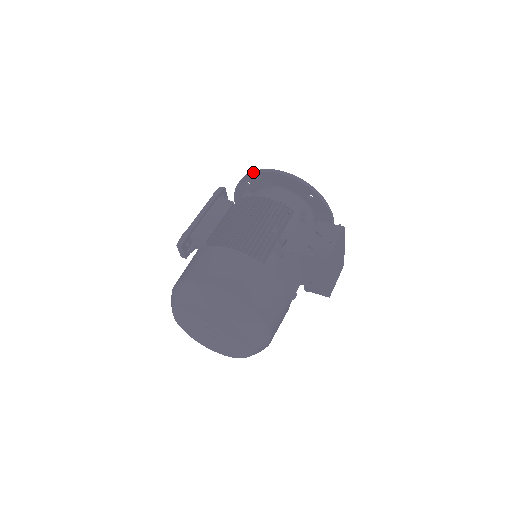
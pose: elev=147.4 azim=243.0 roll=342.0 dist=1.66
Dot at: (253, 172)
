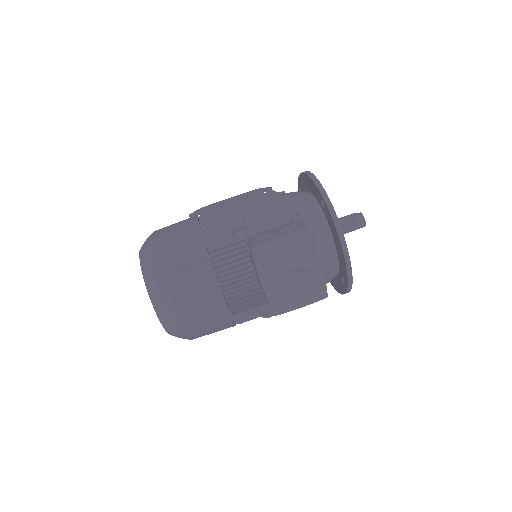
Dot at: occluded
